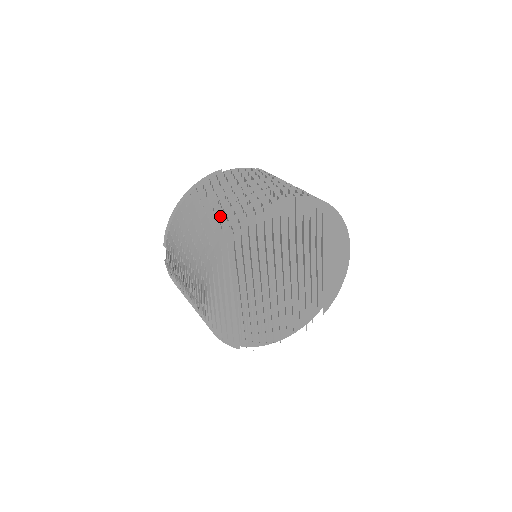
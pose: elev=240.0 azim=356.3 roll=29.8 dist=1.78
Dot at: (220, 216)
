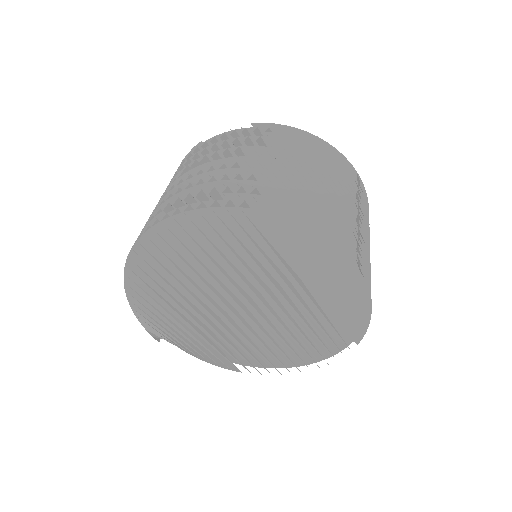
Dot at: occluded
